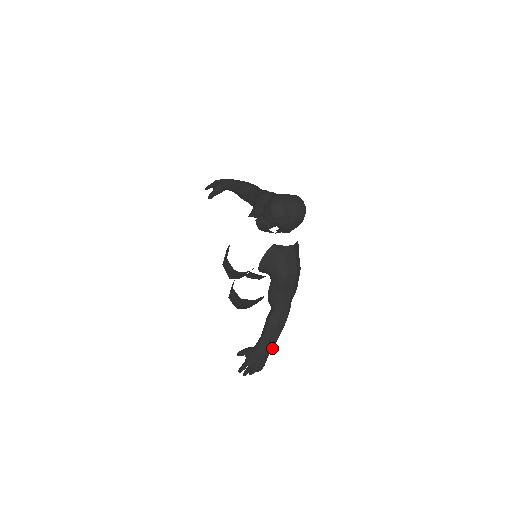
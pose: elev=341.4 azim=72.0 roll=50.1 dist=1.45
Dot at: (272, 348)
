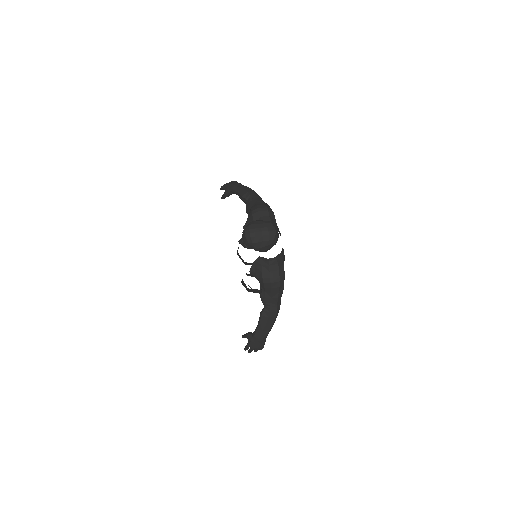
Dot at: occluded
